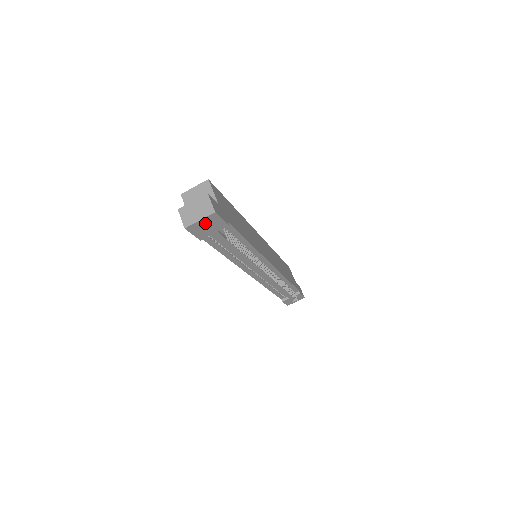
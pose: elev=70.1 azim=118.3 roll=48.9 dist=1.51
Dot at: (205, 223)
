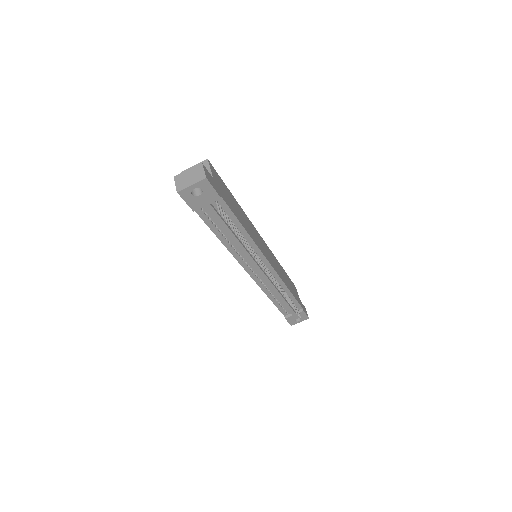
Dot at: (198, 192)
